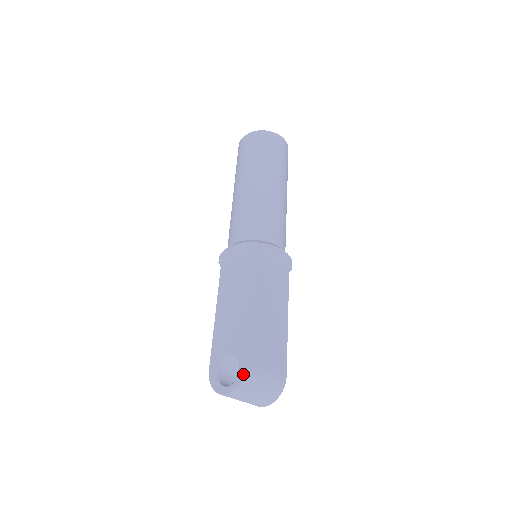
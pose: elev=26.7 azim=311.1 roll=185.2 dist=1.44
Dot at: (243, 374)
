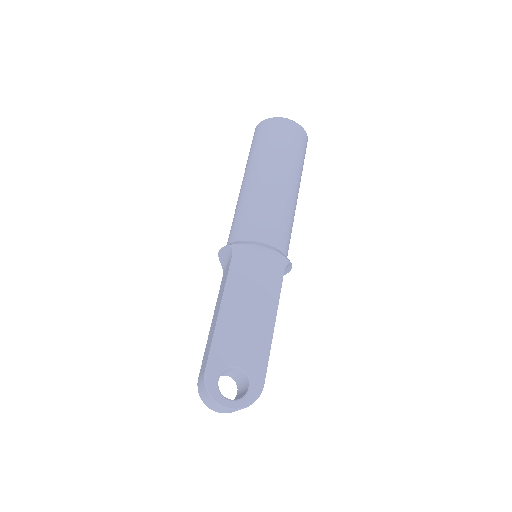
Dot at: (255, 395)
